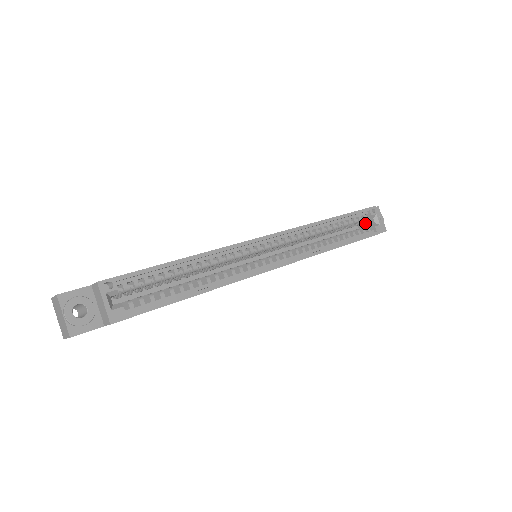
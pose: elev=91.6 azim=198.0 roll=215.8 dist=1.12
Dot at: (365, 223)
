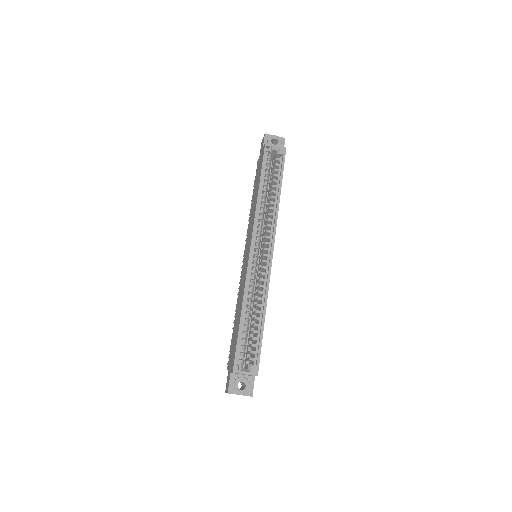
Dot at: (272, 155)
